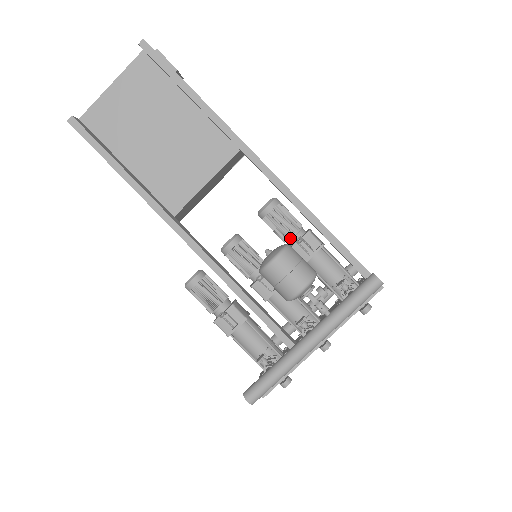
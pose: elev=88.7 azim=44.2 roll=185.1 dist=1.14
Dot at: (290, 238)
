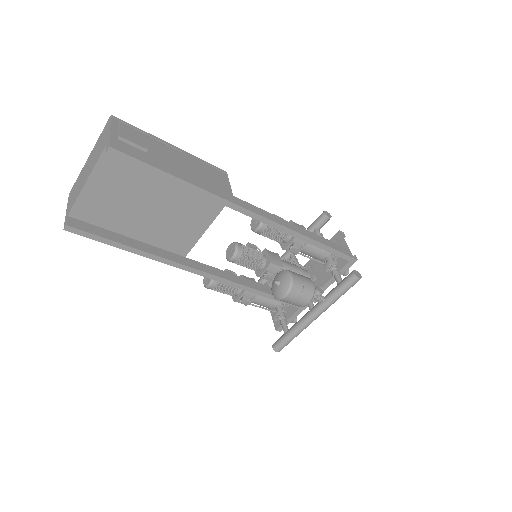
Dot at: (282, 241)
